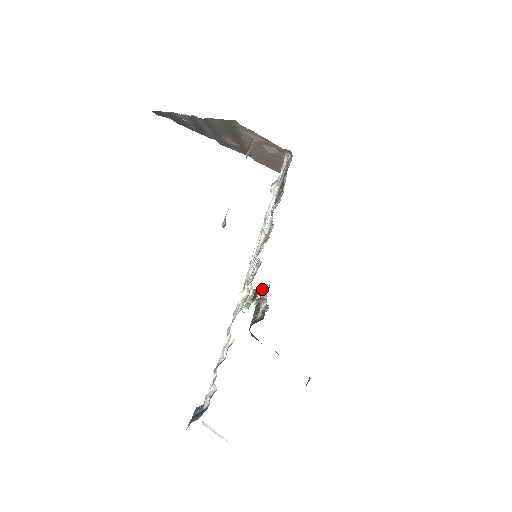
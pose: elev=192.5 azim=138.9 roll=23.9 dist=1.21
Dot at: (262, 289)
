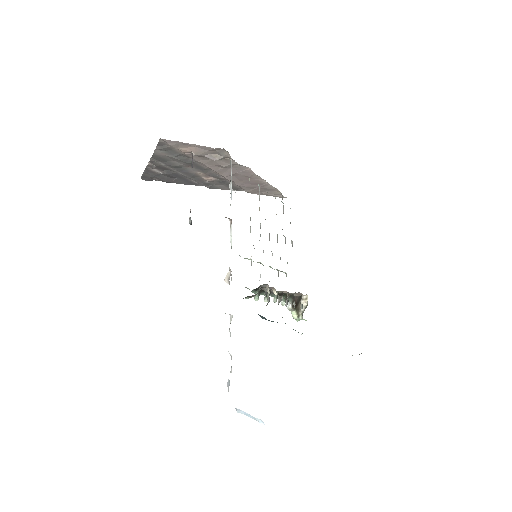
Dot at: (303, 301)
